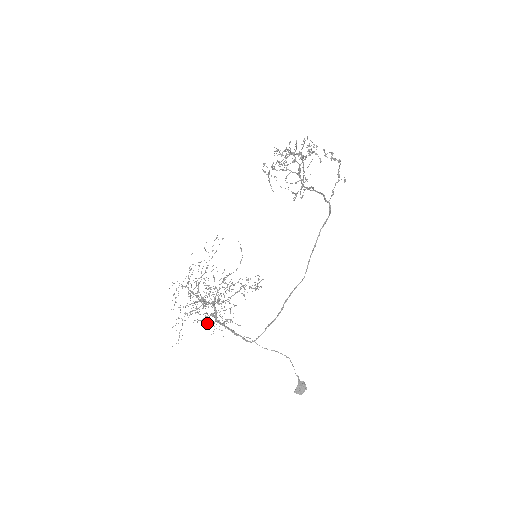
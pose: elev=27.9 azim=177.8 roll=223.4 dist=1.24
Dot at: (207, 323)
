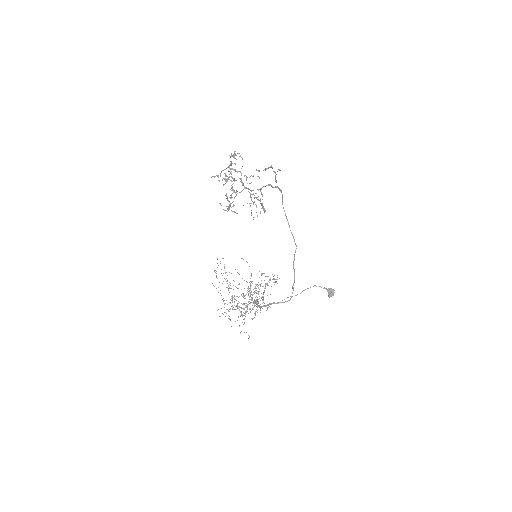
Dot at: occluded
